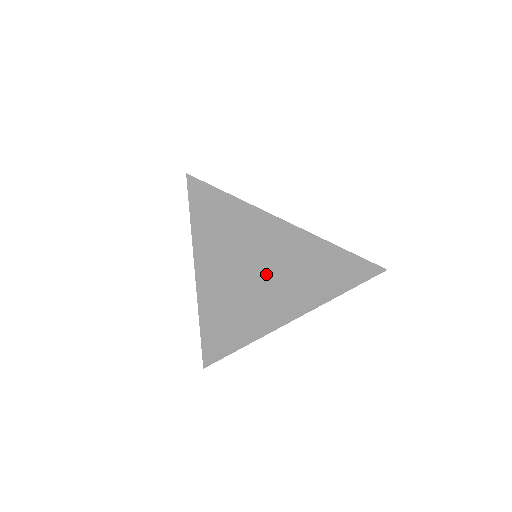
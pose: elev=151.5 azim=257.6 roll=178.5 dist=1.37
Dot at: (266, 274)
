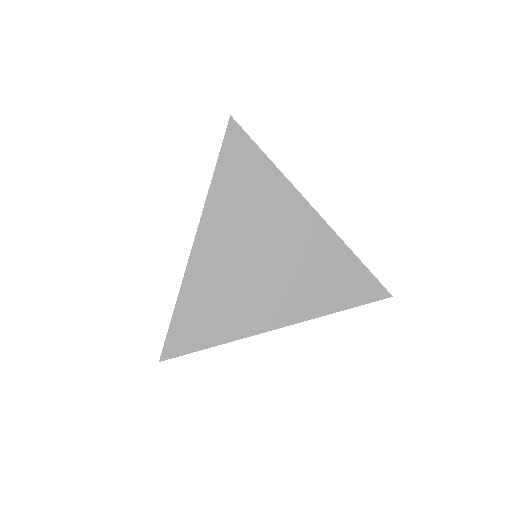
Dot at: occluded
